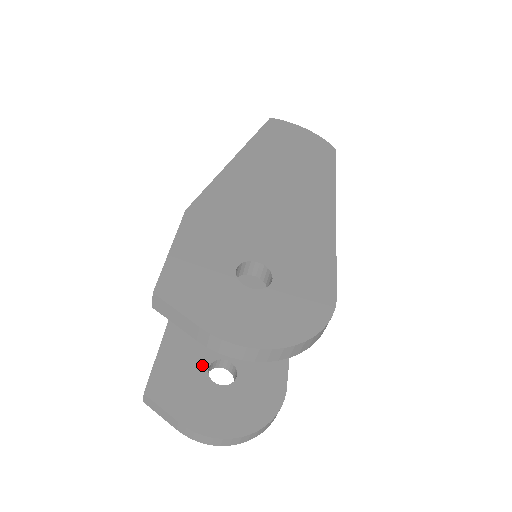
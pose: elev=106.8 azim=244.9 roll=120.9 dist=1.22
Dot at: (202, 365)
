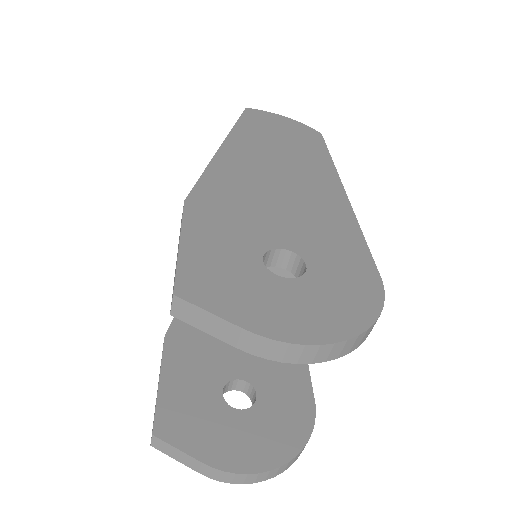
Dot at: (214, 389)
